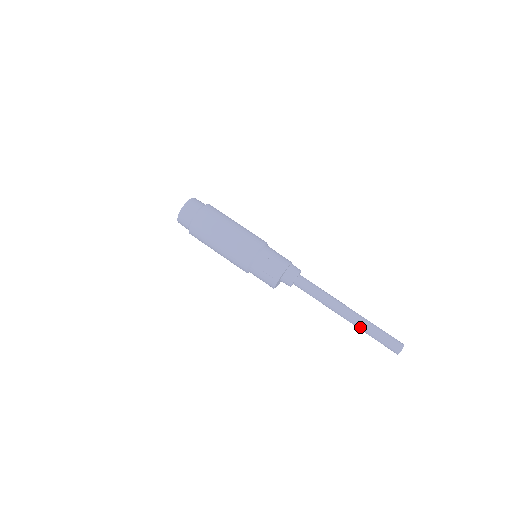
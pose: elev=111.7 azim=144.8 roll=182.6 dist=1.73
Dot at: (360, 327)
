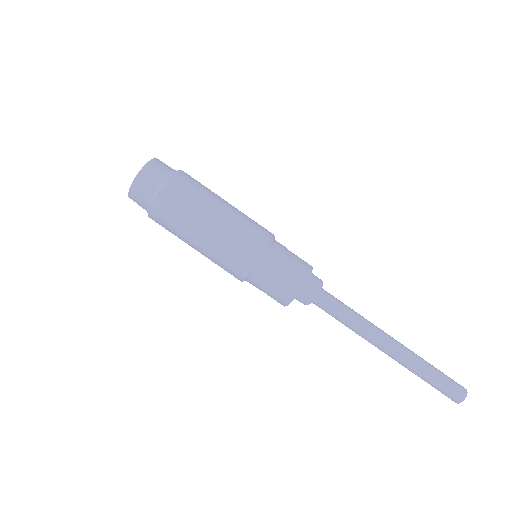
Dot at: (412, 362)
